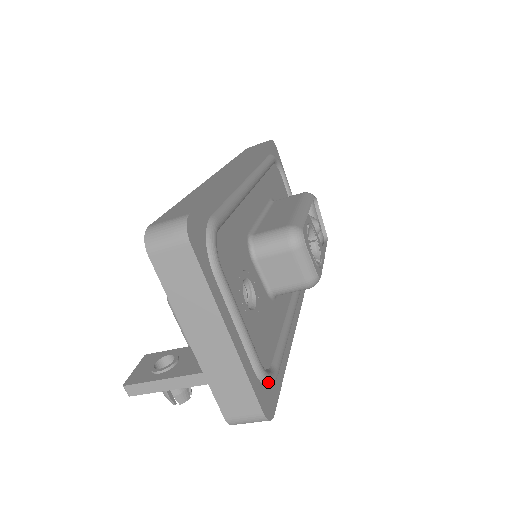
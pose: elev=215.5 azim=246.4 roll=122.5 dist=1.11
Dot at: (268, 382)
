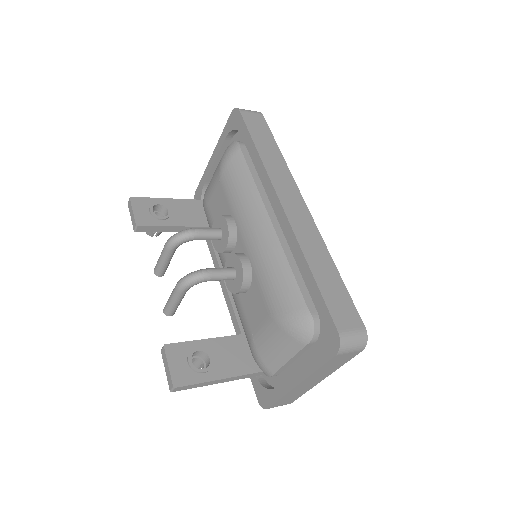
Dot at: occluded
